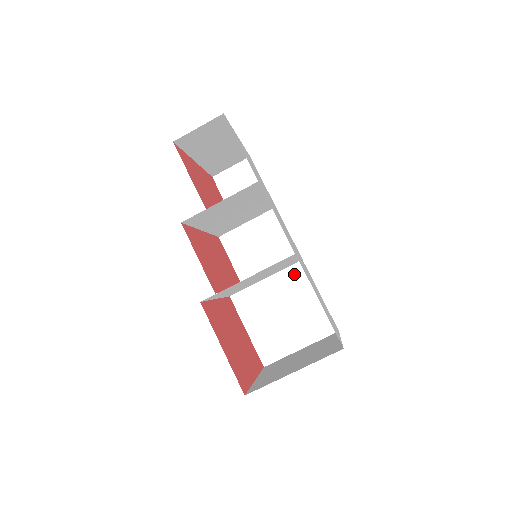
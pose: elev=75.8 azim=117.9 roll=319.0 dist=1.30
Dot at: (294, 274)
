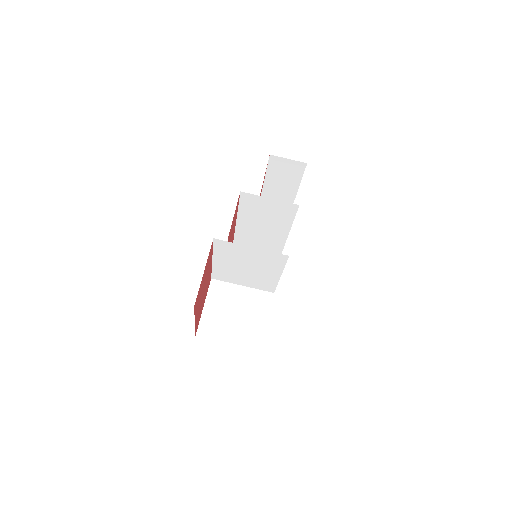
Dot at: (262, 297)
